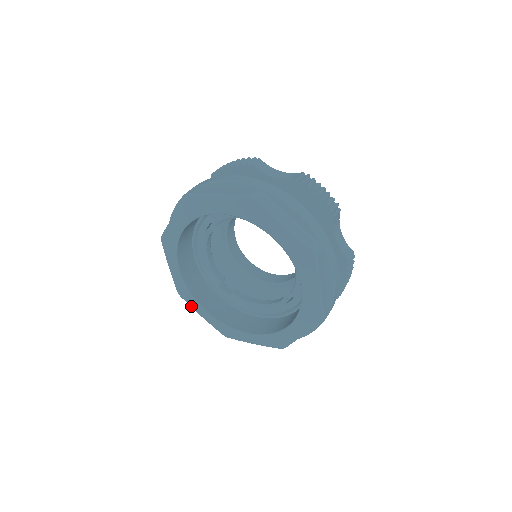
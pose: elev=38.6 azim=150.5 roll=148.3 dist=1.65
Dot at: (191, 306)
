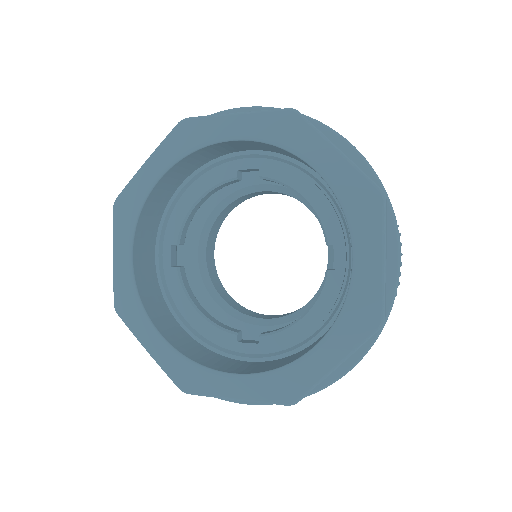
Dot at: (115, 232)
